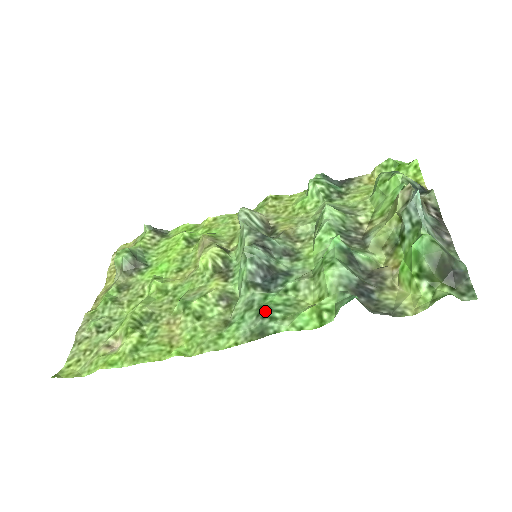
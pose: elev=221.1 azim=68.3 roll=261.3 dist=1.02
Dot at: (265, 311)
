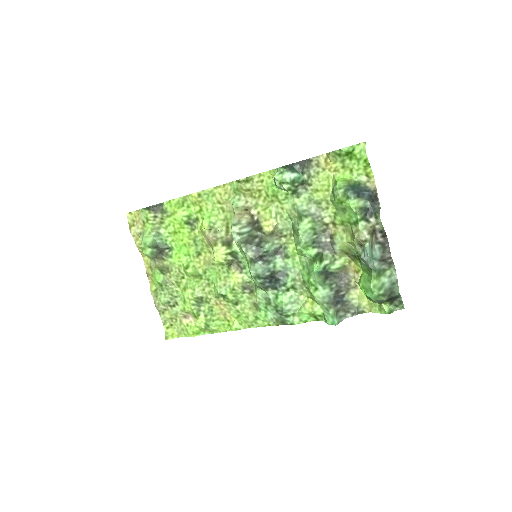
Dot at: (281, 312)
